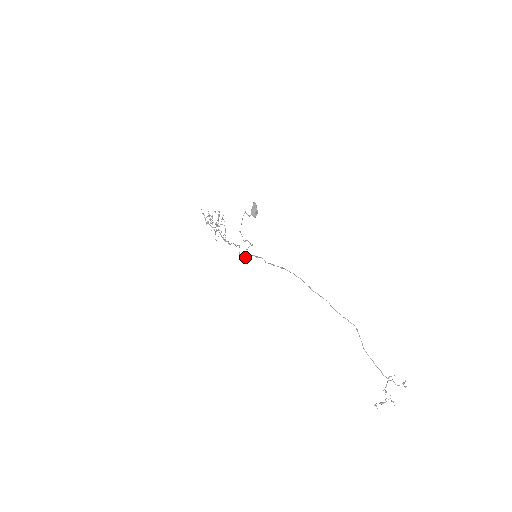
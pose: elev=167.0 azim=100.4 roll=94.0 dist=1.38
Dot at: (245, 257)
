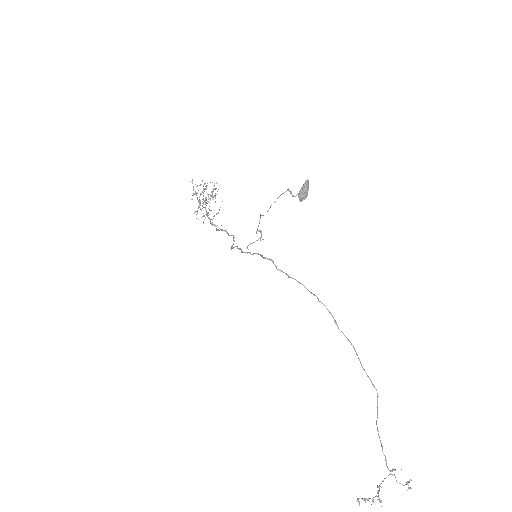
Dot at: (244, 252)
